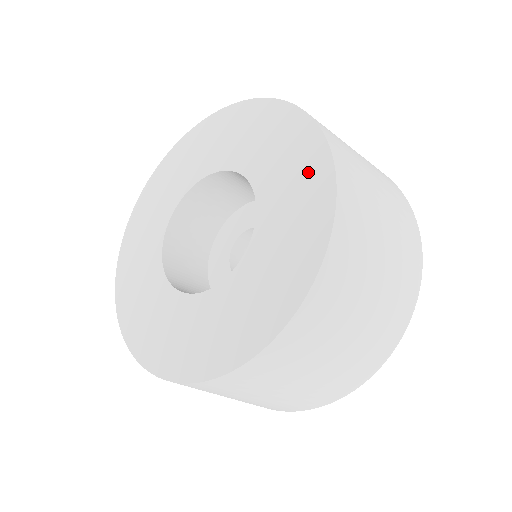
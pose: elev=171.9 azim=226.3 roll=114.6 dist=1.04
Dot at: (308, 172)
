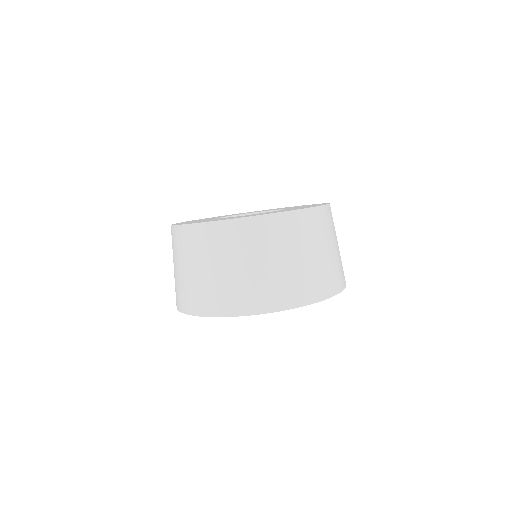
Dot at: occluded
